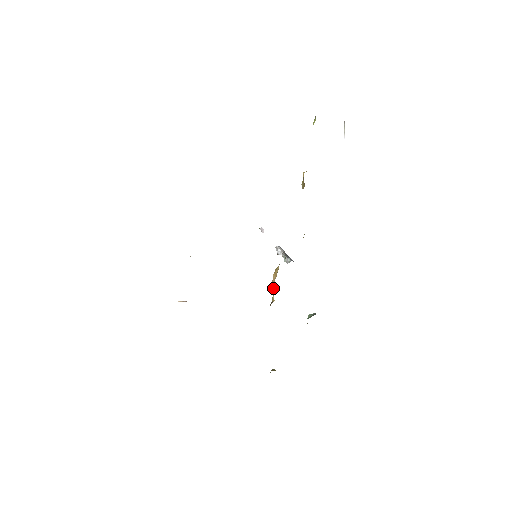
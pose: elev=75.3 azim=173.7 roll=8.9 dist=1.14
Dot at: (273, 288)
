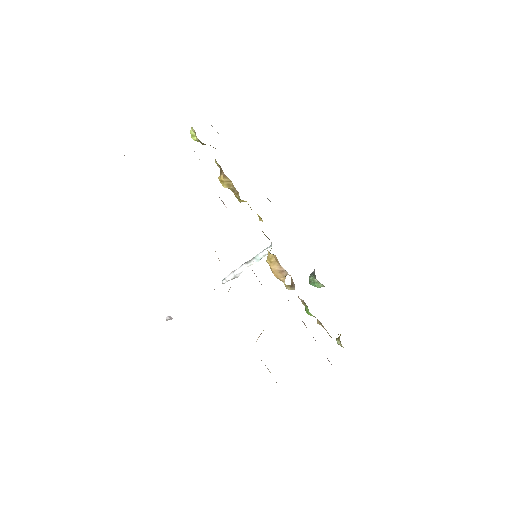
Dot at: (284, 272)
